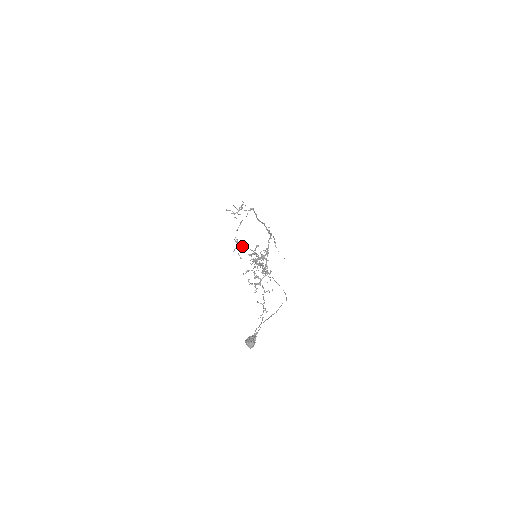
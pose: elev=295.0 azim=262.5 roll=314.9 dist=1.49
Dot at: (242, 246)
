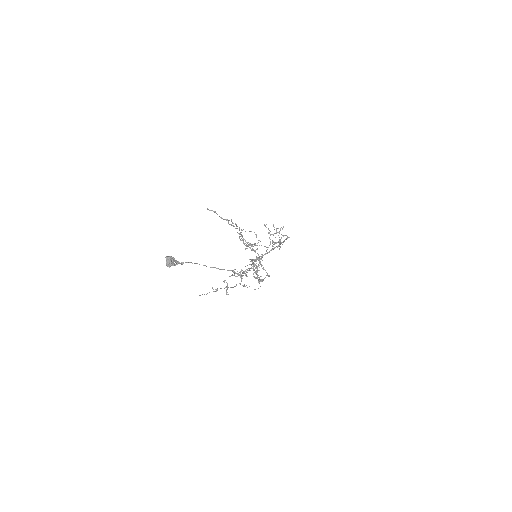
Dot at: occluded
